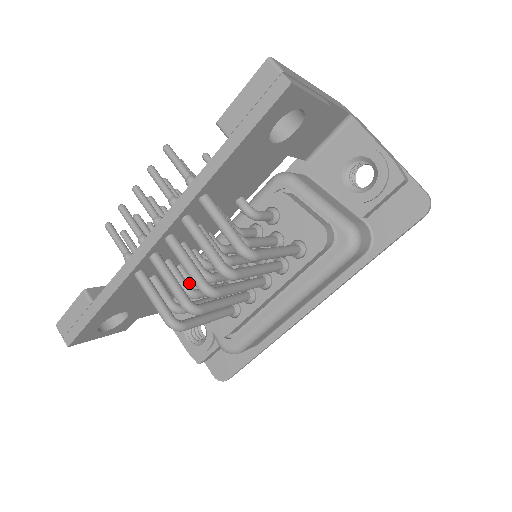
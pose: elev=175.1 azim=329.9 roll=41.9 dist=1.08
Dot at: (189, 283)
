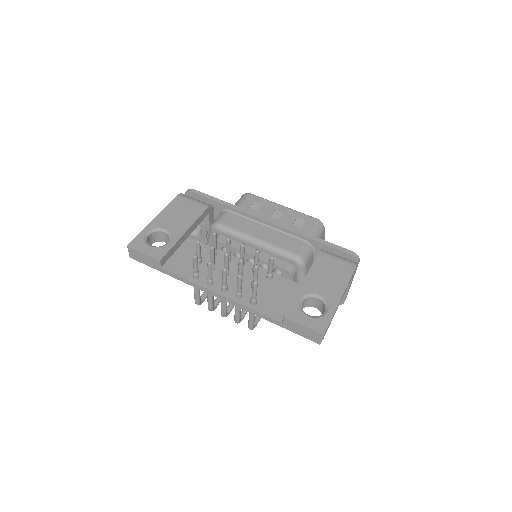
Dot at: occluded
